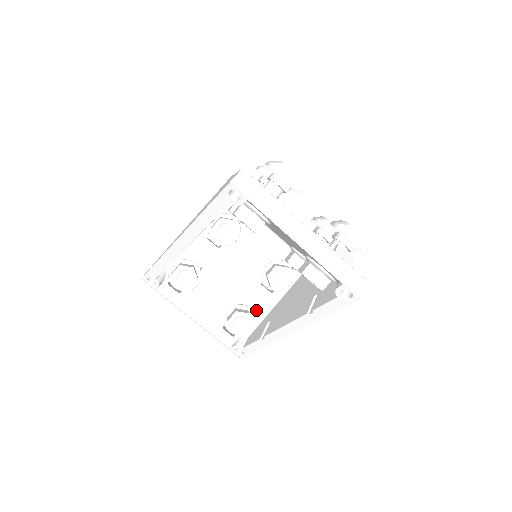
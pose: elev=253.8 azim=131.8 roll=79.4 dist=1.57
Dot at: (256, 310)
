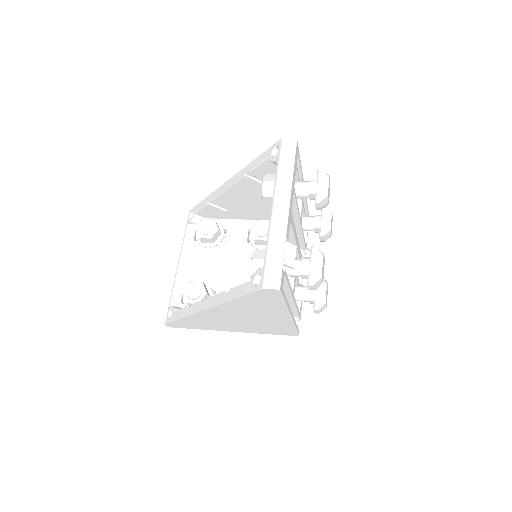
Dot at: occluded
